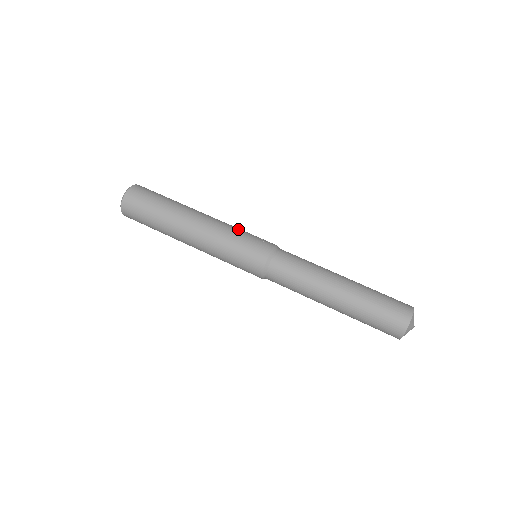
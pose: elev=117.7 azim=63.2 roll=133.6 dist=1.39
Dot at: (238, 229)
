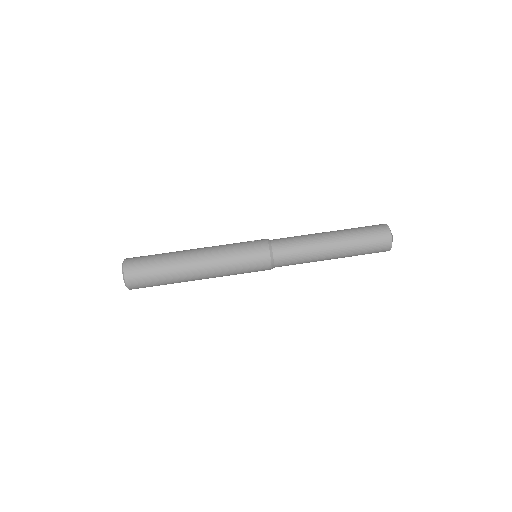
Dot at: (231, 244)
